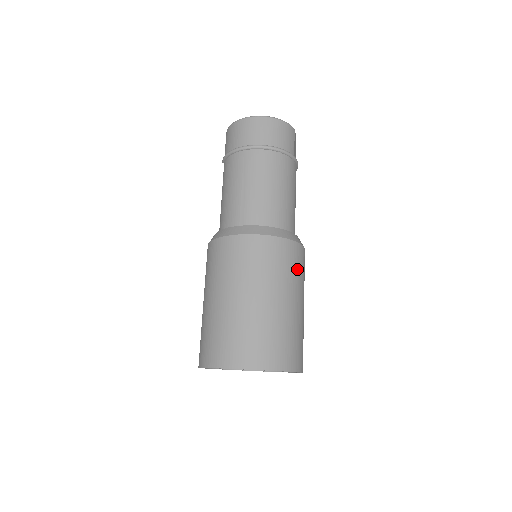
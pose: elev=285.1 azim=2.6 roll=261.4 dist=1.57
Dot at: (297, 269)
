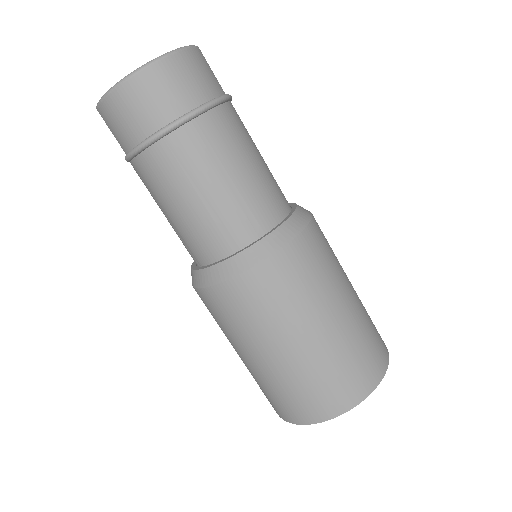
Dot at: (329, 252)
